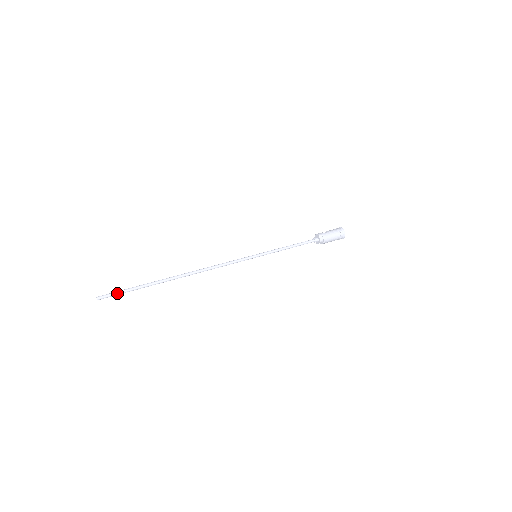
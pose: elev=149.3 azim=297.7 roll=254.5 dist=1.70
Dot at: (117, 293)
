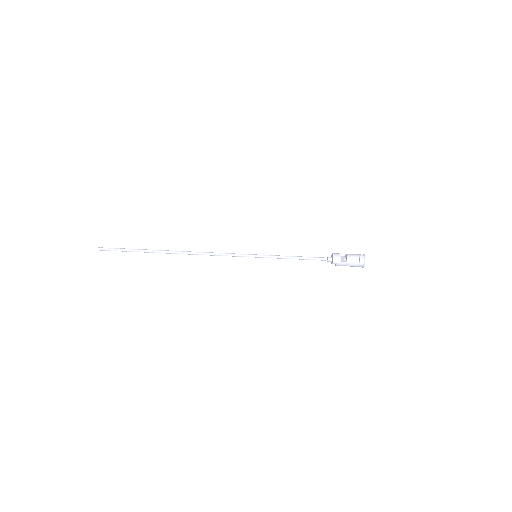
Dot at: occluded
